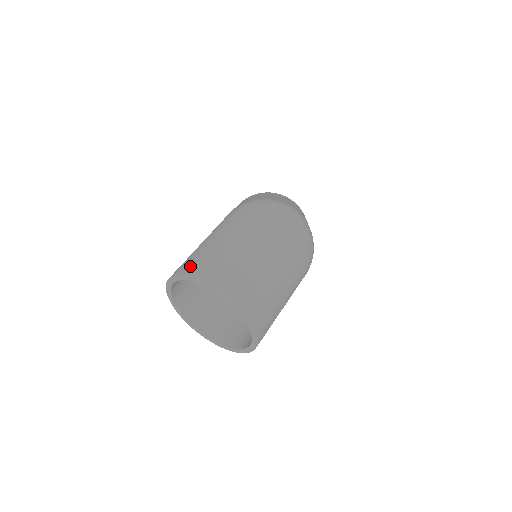
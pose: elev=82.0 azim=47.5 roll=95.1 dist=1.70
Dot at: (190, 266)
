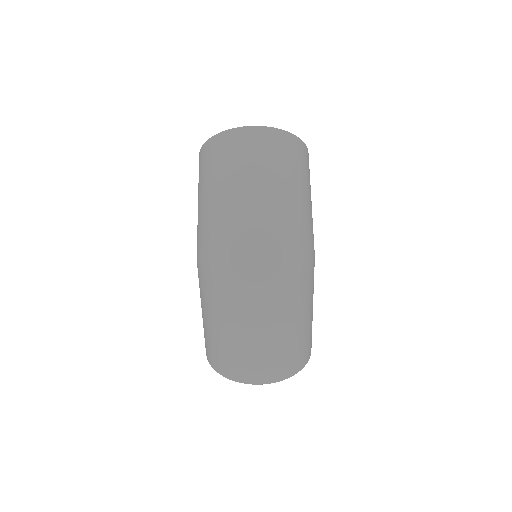
Dot at: (210, 357)
